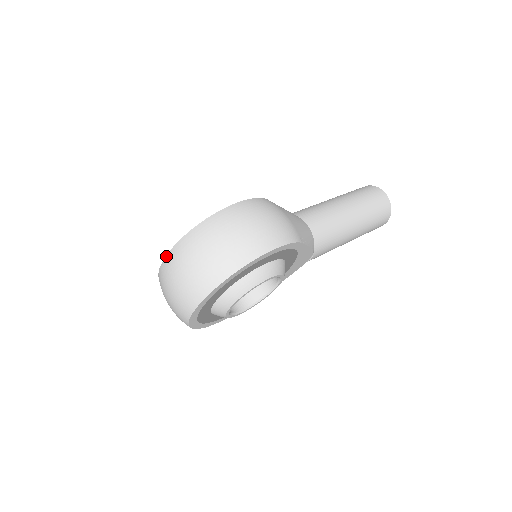
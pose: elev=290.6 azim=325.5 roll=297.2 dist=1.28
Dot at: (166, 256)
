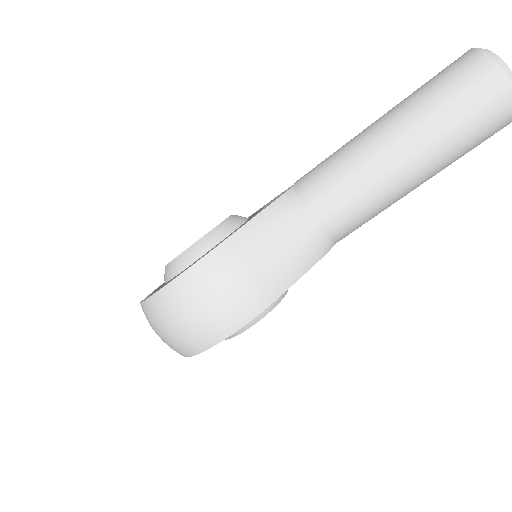
Dot at: occluded
